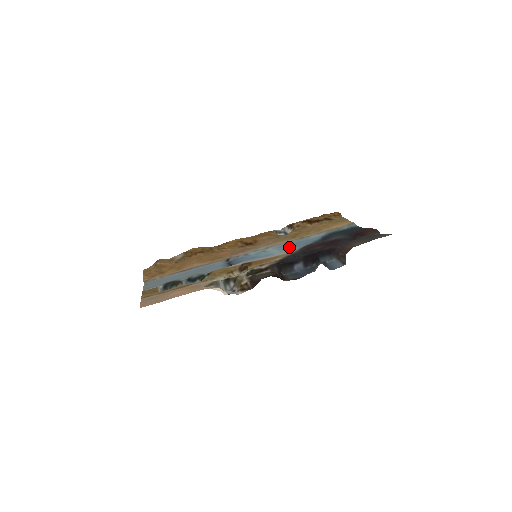
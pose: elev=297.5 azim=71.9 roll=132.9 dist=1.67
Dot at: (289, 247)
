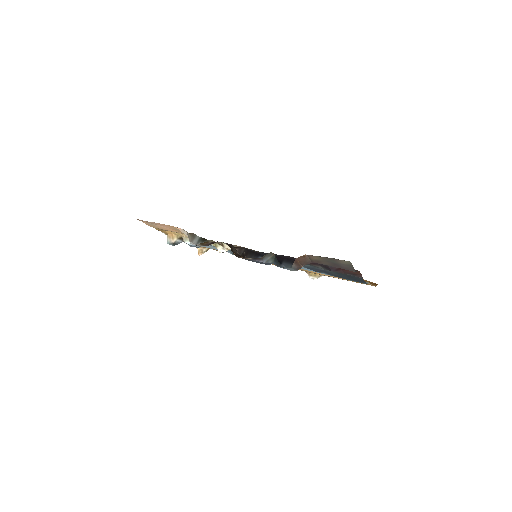
Dot at: occluded
